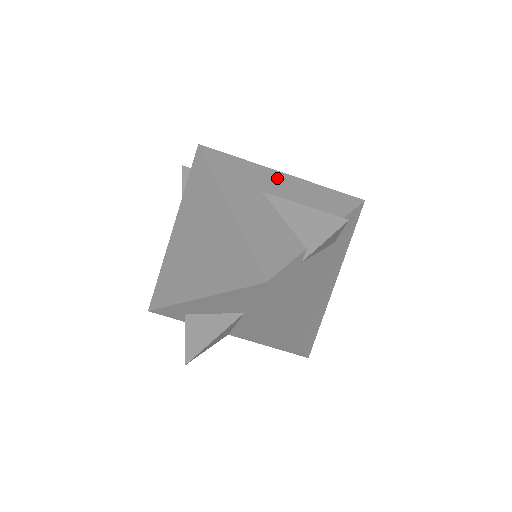
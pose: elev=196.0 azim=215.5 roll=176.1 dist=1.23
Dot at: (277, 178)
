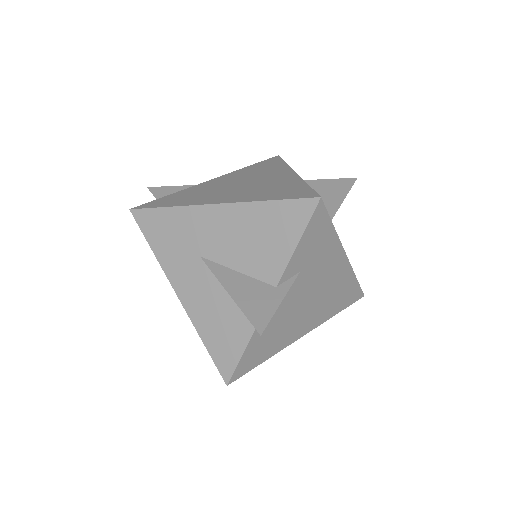
Dot at: (210, 221)
